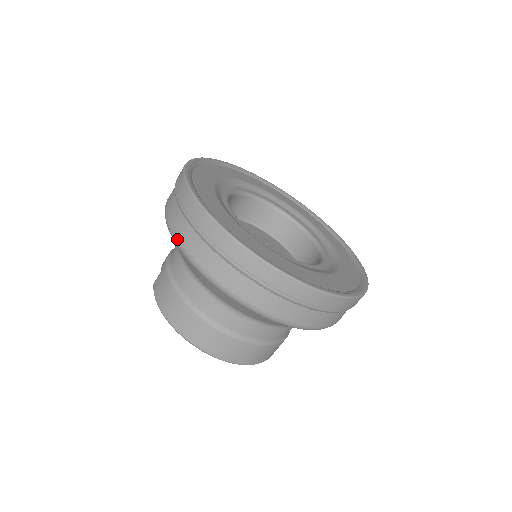
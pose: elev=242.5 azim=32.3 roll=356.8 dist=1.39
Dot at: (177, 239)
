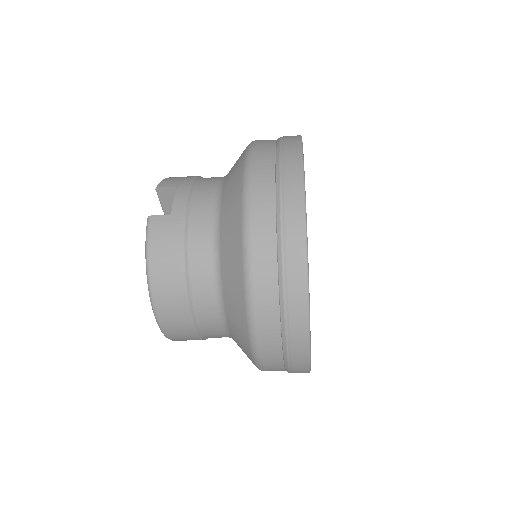
Dot at: (251, 257)
